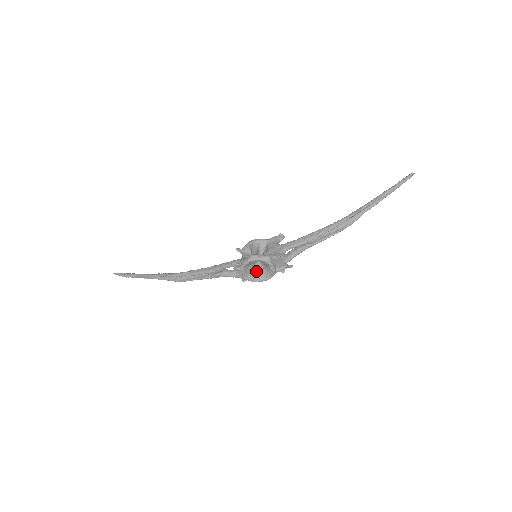
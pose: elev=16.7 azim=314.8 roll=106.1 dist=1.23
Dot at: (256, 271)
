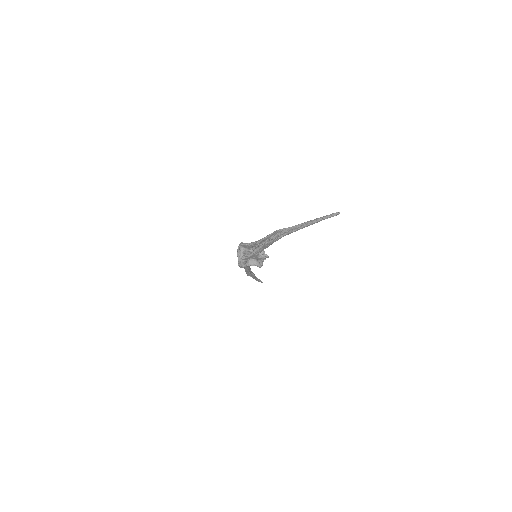
Dot at: occluded
